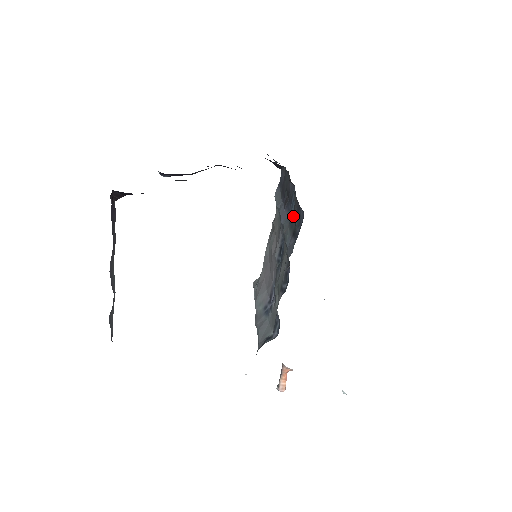
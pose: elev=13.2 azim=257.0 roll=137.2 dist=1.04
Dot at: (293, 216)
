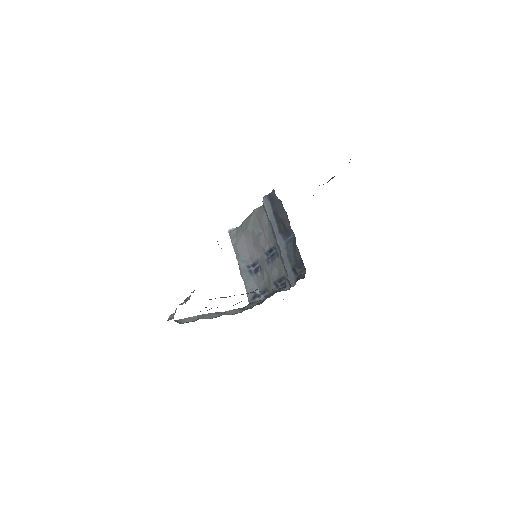
Dot at: (292, 254)
